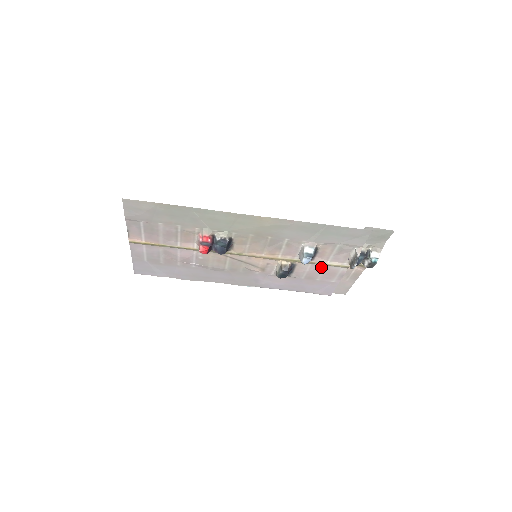
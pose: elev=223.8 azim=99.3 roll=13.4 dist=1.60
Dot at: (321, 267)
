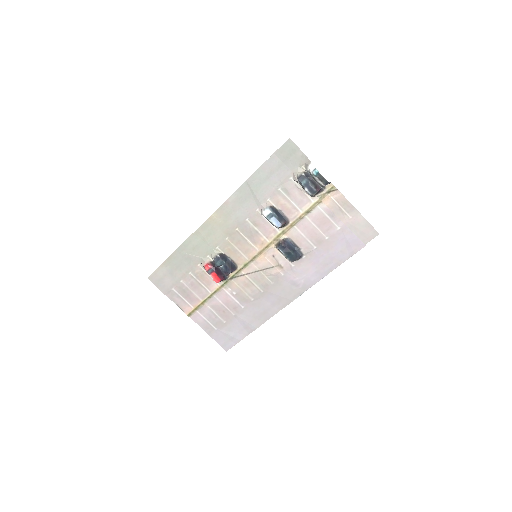
Dot at: (306, 222)
